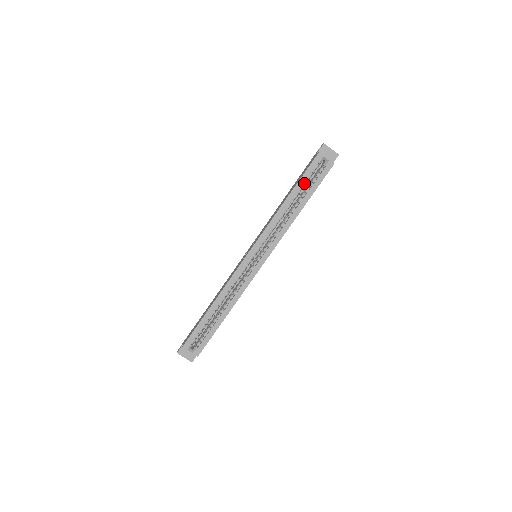
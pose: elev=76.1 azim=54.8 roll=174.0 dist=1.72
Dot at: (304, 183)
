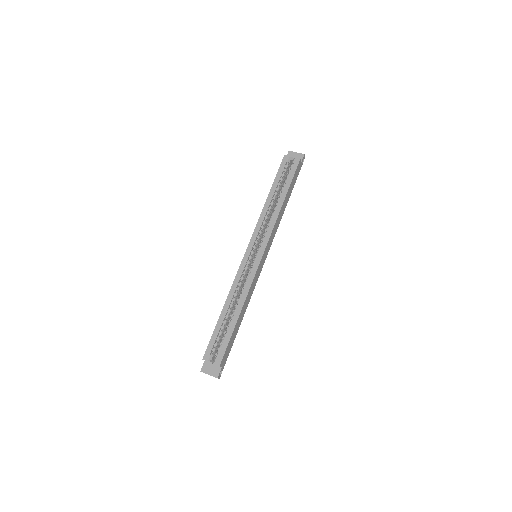
Dot at: (280, 181)
